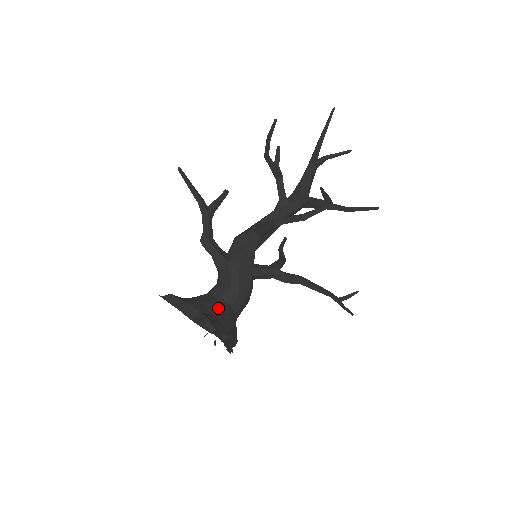
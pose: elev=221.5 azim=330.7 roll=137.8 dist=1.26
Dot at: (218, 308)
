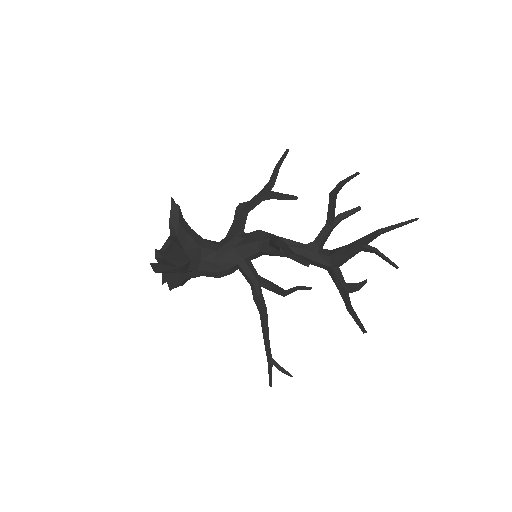
Dot at: (192, 250)
